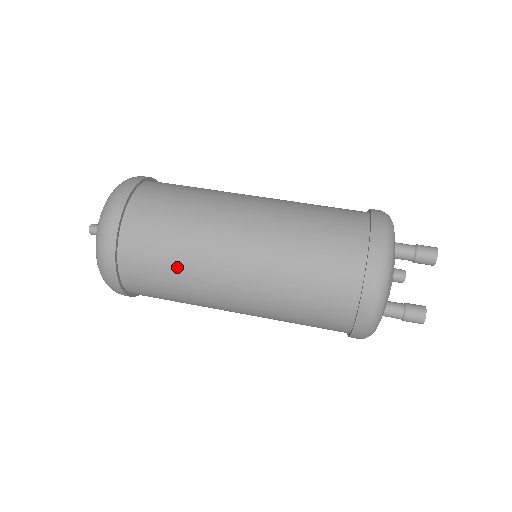
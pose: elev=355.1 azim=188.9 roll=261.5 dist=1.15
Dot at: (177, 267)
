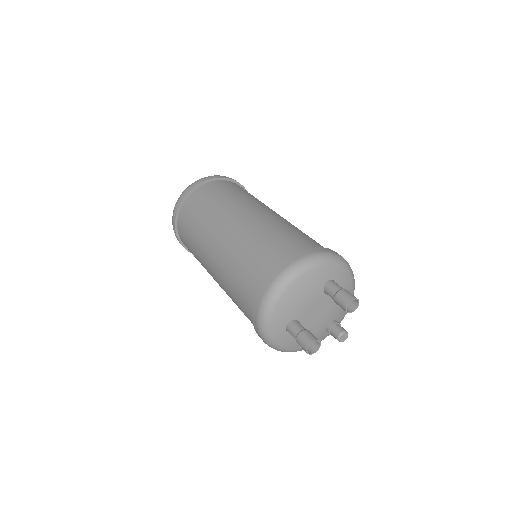
Dot at: (200, 220)
